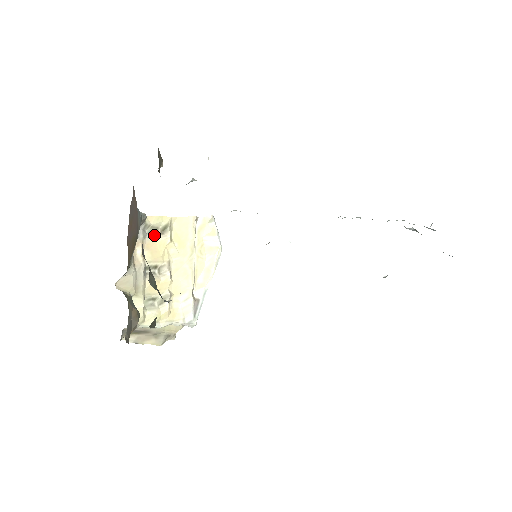
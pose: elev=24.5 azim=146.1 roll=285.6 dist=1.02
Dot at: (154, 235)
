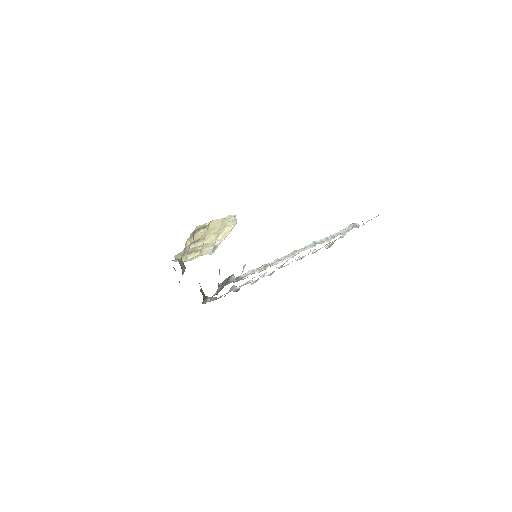
Dot at: (198, 231)
